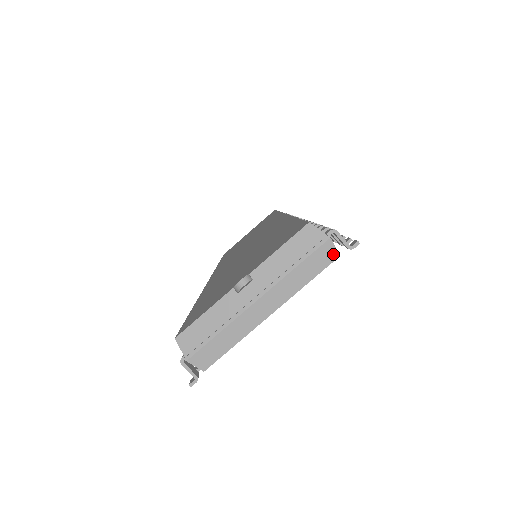
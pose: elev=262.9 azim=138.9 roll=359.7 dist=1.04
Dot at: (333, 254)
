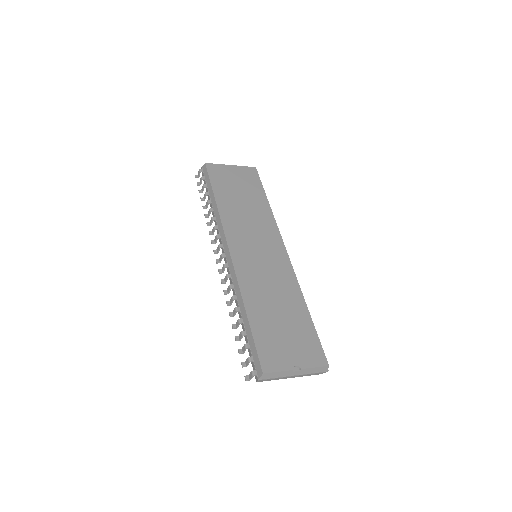
Dot at: occluded
